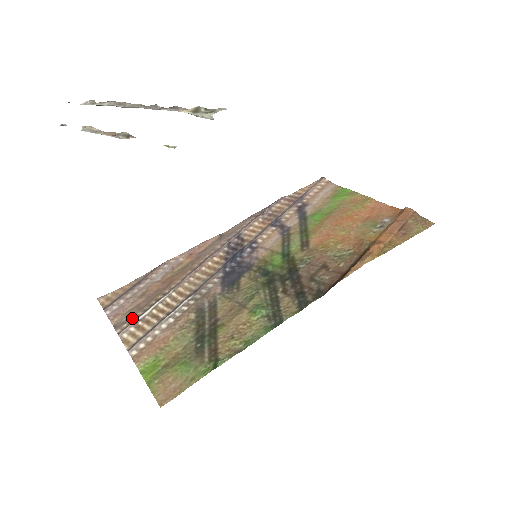
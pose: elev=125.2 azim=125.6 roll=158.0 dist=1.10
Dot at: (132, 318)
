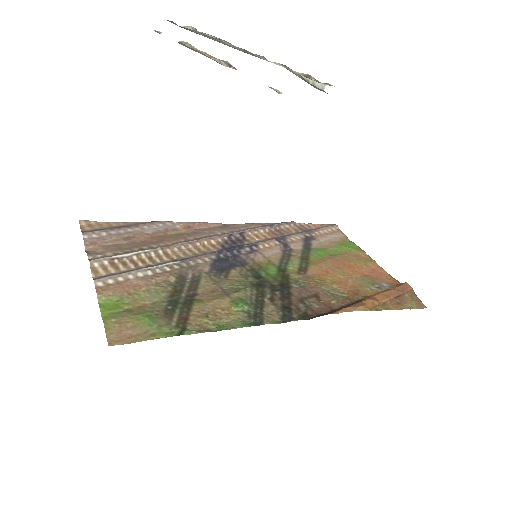
Dot at: (109, 253)
